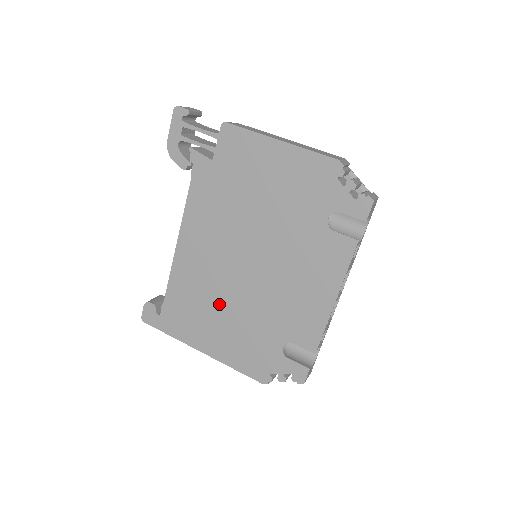
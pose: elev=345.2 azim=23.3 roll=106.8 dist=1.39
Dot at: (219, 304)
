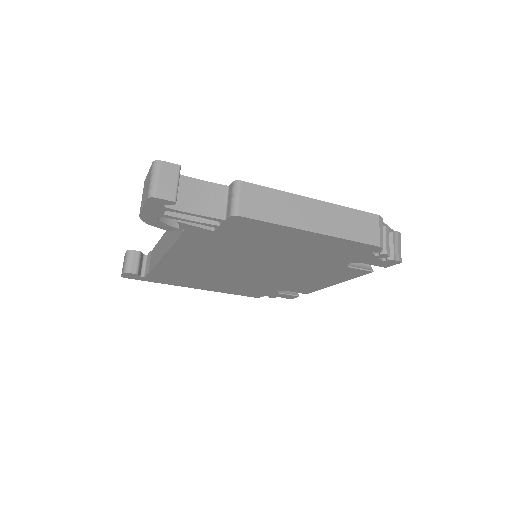
Dot at: (215, 279)
